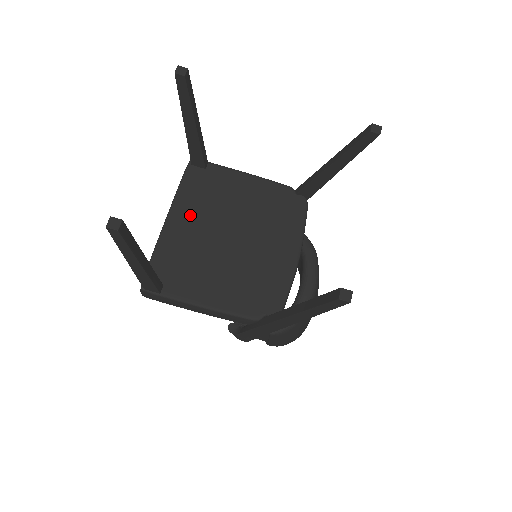
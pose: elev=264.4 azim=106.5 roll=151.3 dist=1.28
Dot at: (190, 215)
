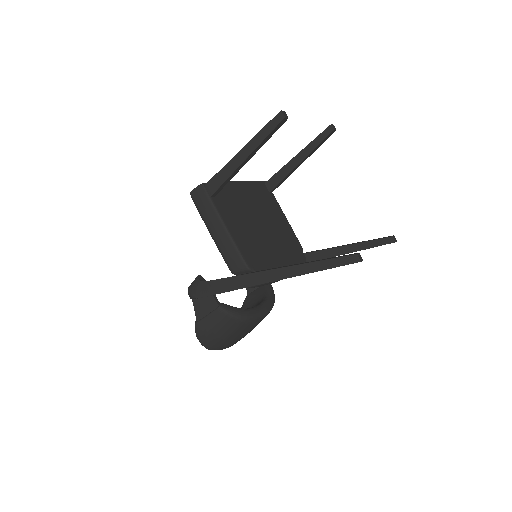
Dot at: (250, 195)
